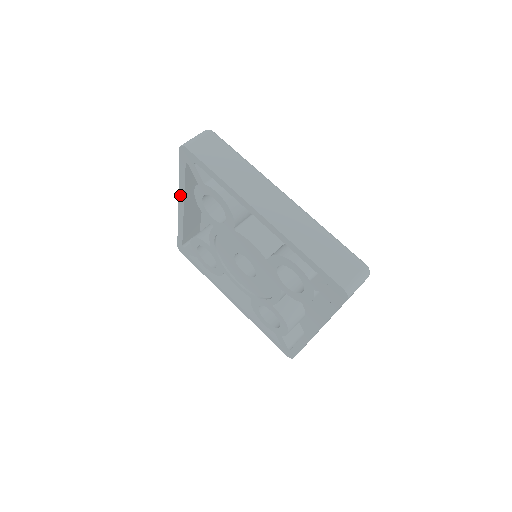
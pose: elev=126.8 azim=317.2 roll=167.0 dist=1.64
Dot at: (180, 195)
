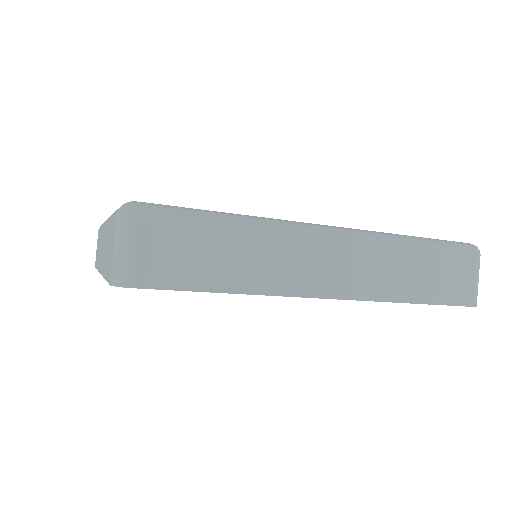
Dot at: occluded
